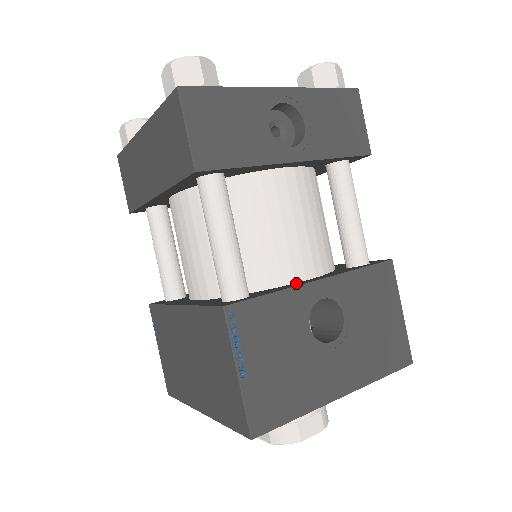
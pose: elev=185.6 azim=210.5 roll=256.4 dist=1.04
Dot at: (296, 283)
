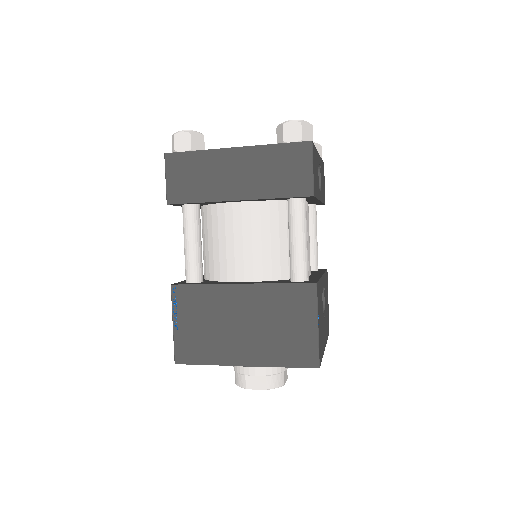
Dot at: (311, 276)
